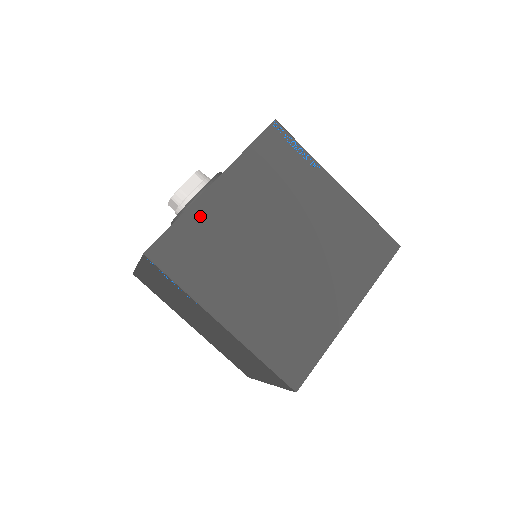
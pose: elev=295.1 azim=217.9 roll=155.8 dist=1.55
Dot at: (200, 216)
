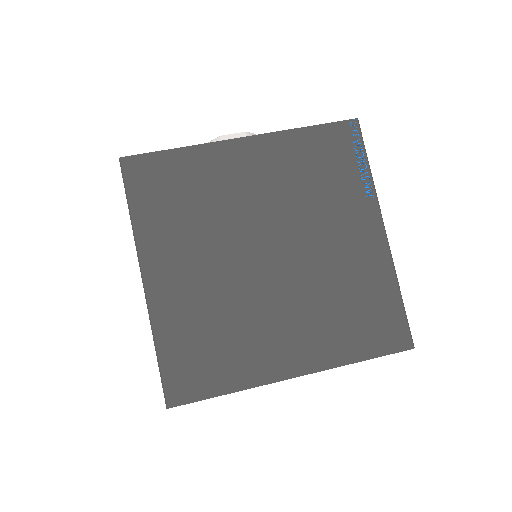
Dot at: (202, 160)
